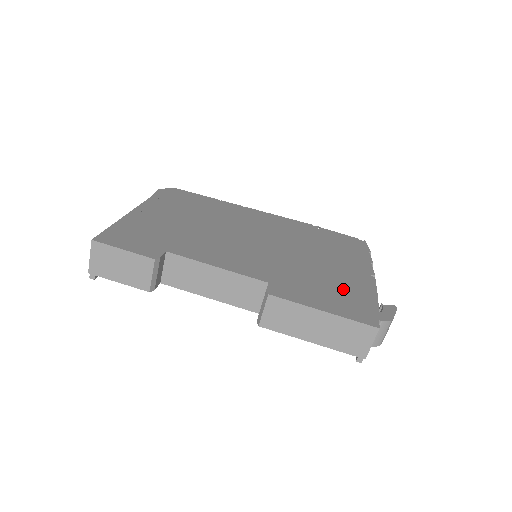
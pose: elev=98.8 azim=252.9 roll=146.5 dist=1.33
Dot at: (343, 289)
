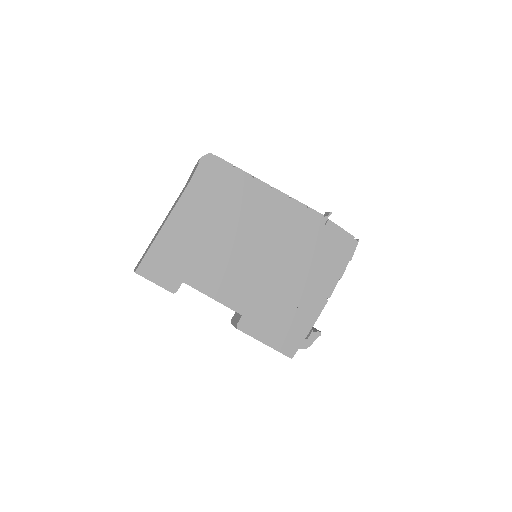
Dot at: (292, 319)
